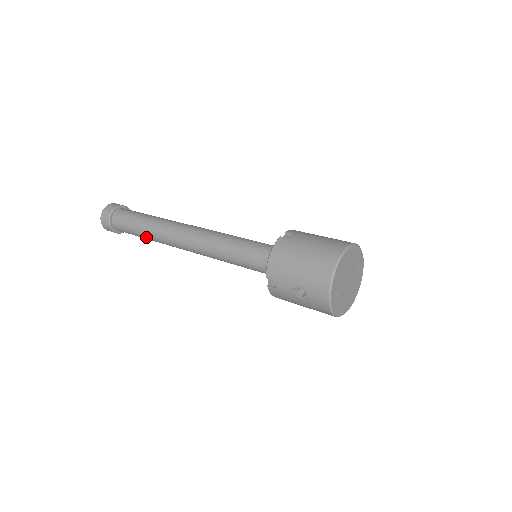
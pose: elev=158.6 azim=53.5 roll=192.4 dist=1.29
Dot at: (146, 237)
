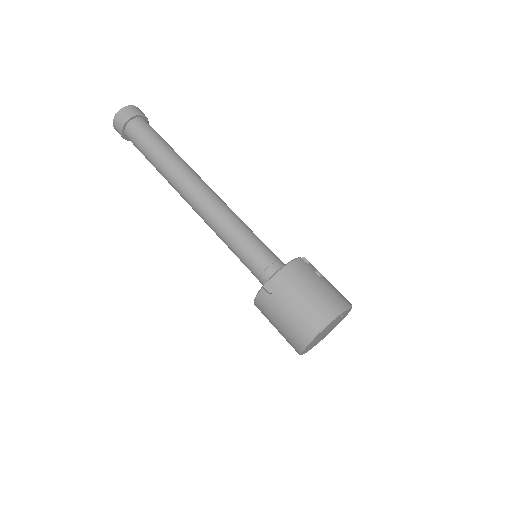
Dot at: occluded
